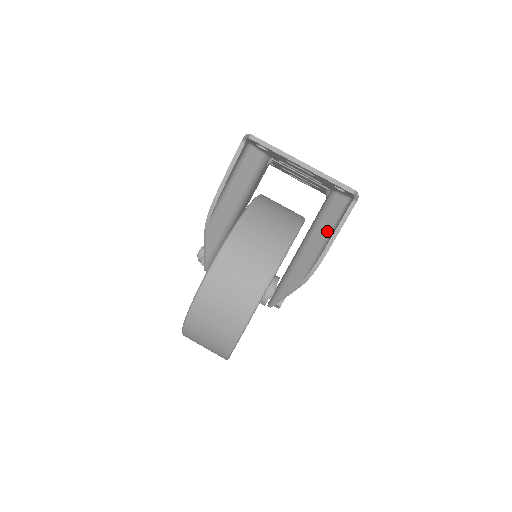
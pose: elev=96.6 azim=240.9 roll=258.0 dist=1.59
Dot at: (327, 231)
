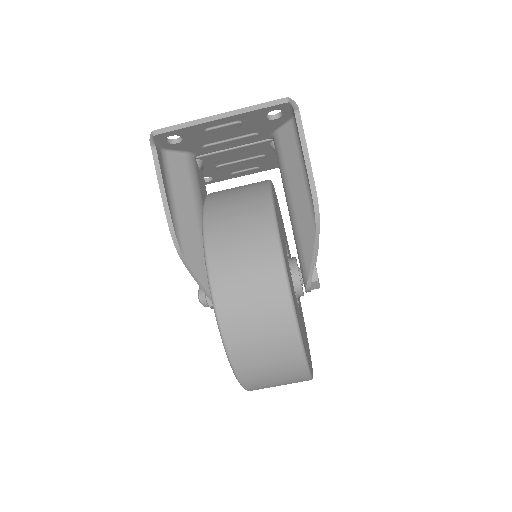
Dot at: (298, 166)
